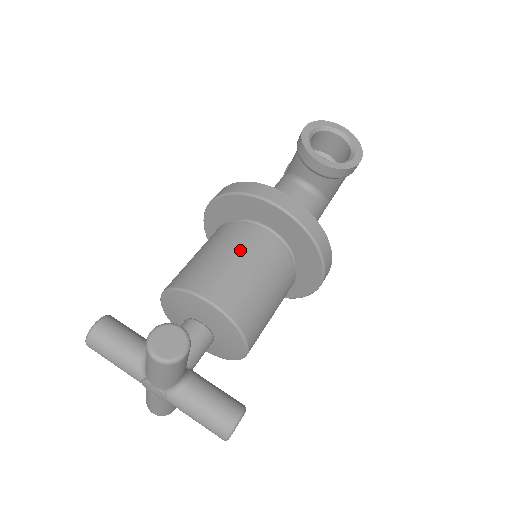
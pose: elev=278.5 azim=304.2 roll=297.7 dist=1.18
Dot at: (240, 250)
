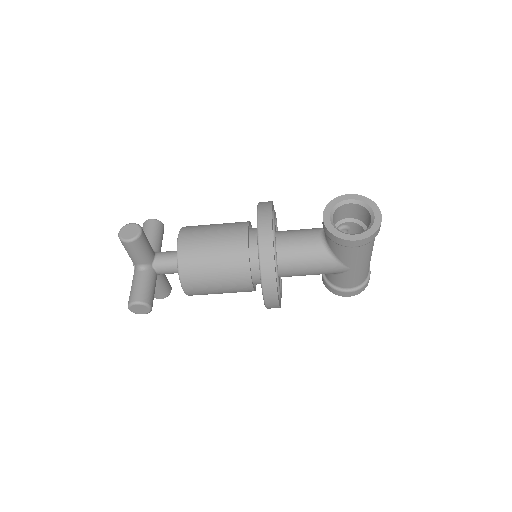
Dot at: (223, 232)
